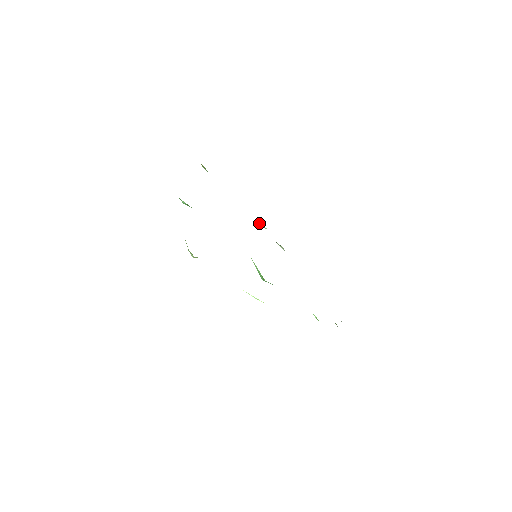
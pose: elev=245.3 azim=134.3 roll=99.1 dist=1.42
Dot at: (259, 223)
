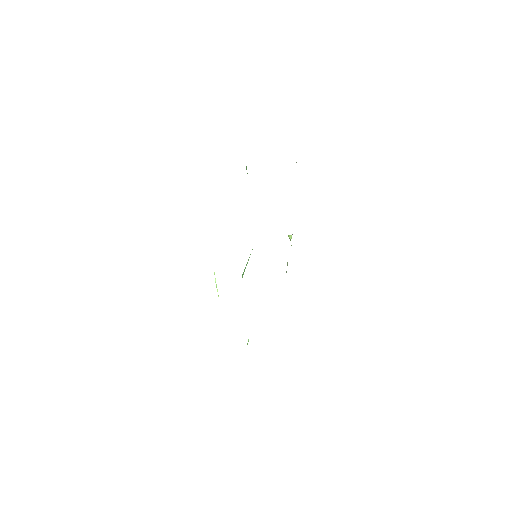
Dot at: occluded
